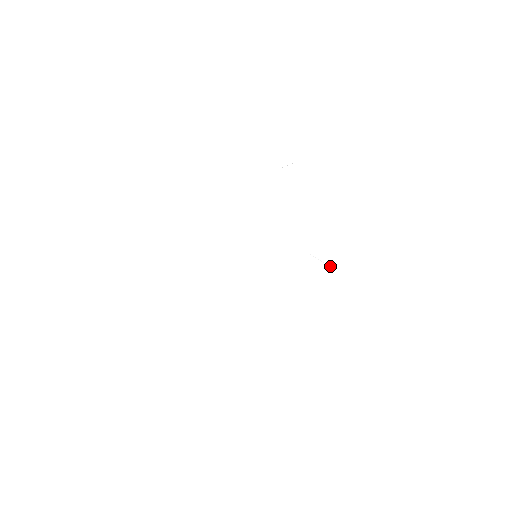
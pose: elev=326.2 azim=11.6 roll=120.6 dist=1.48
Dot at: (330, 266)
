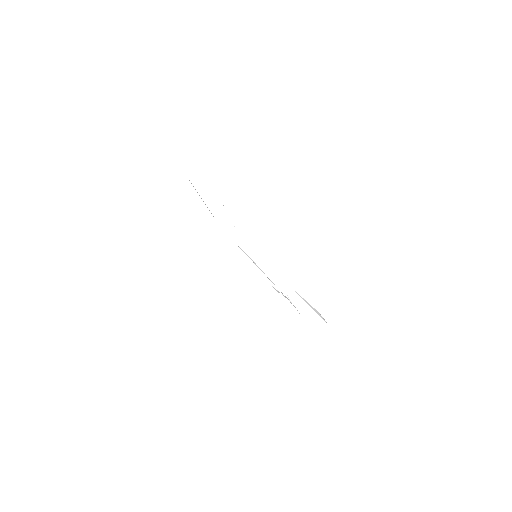
Dot at: (291, 302)
